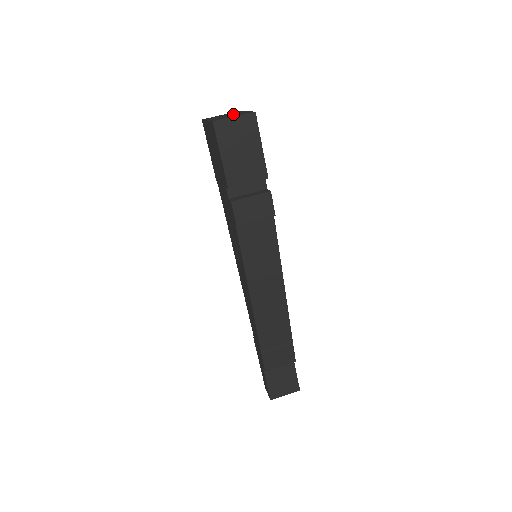
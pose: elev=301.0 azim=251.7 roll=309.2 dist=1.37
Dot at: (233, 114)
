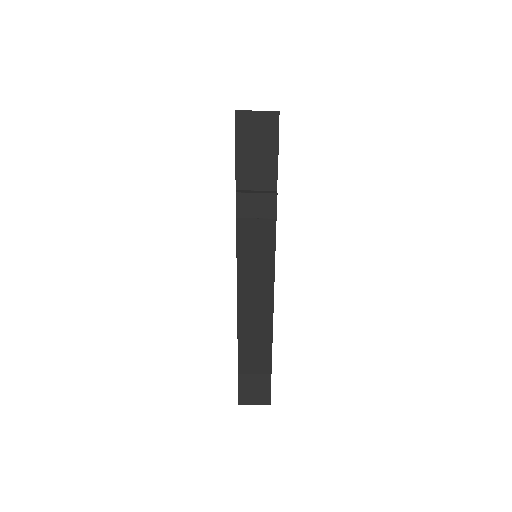
Dot at: occluded
